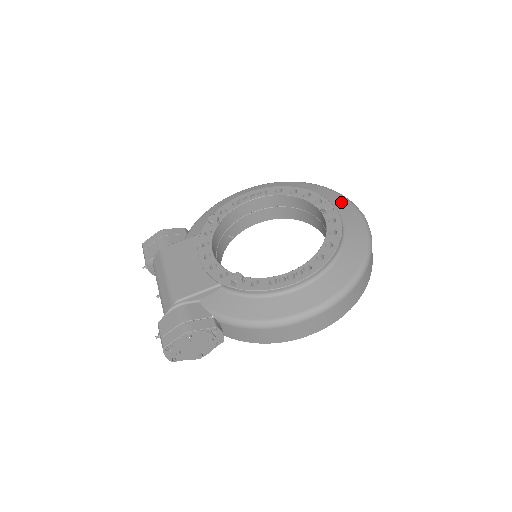
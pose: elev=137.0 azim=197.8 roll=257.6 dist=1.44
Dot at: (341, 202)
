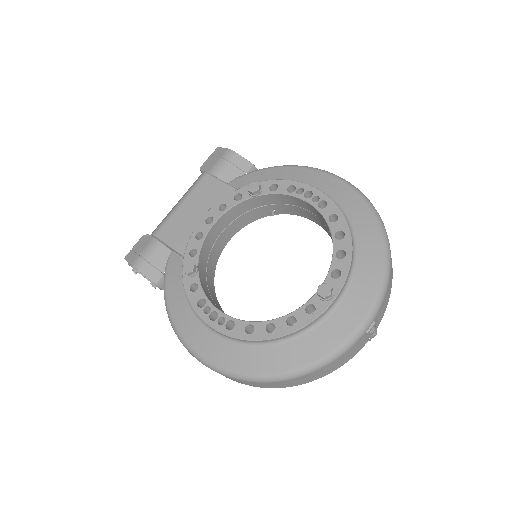
Dot at: (362, 297)
